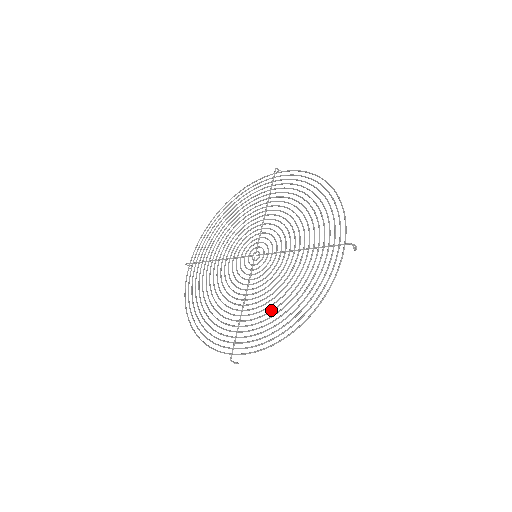
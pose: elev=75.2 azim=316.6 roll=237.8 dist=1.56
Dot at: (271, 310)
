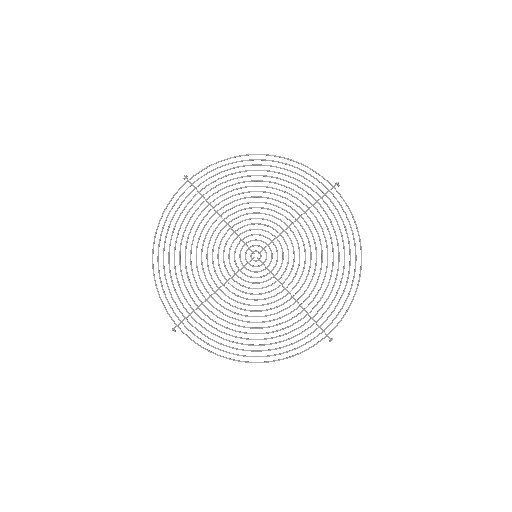
Dot at: (324, 277)
